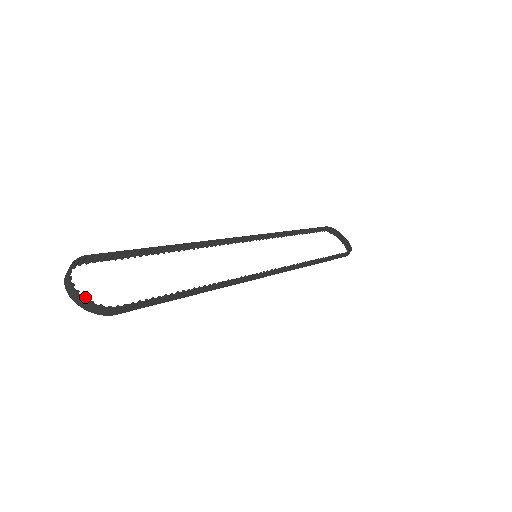
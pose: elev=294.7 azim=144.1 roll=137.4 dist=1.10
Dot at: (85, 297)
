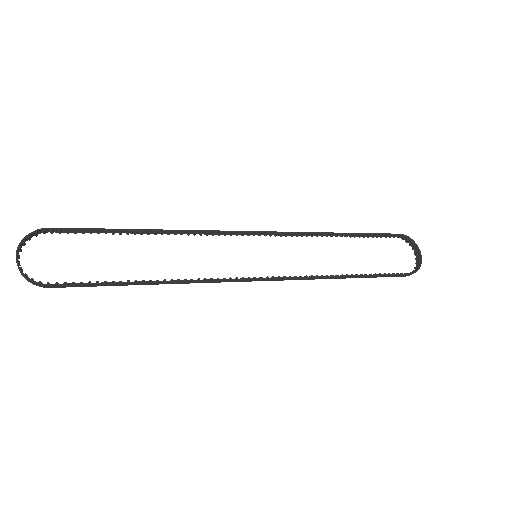
Dot at: occluded
